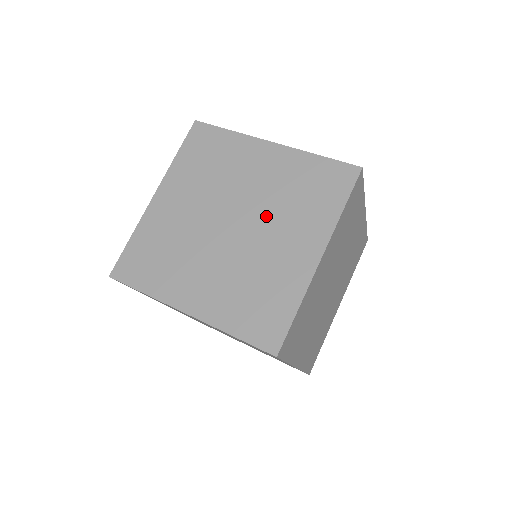
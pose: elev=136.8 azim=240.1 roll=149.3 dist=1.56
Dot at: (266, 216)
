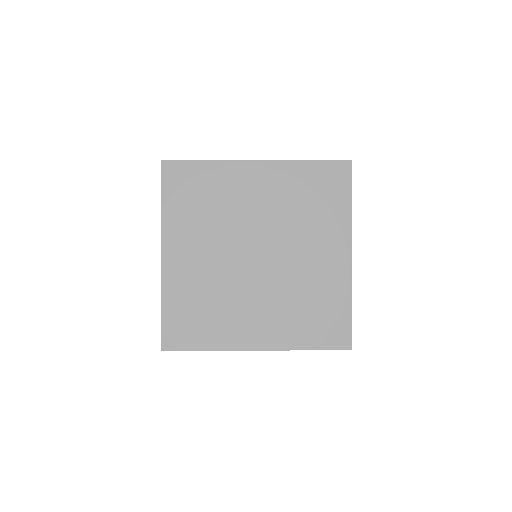
Dot at: (286, 236)
